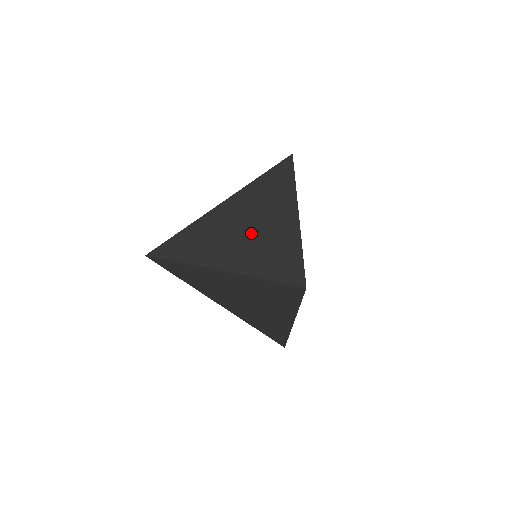
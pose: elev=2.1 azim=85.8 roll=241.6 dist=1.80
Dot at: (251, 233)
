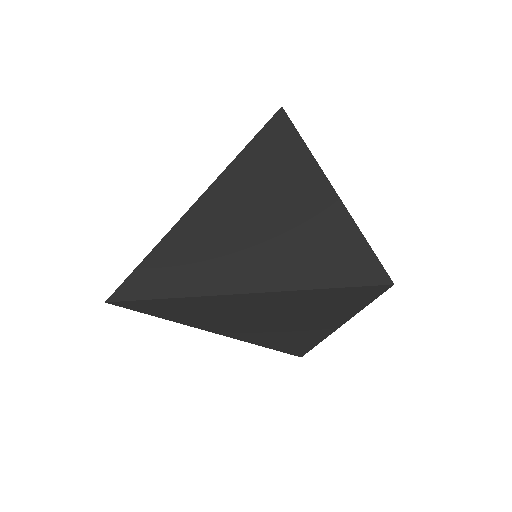
Dot at: (274, 228)
